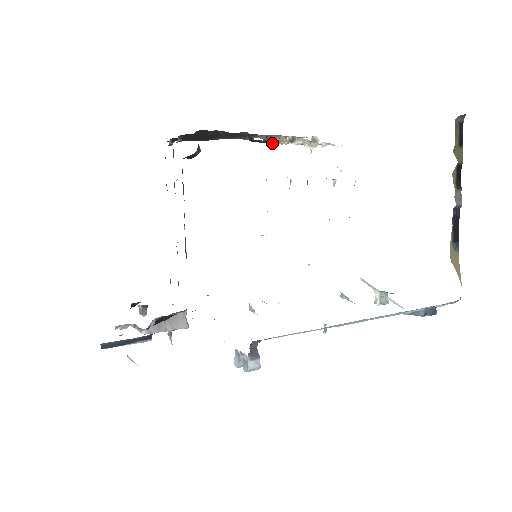
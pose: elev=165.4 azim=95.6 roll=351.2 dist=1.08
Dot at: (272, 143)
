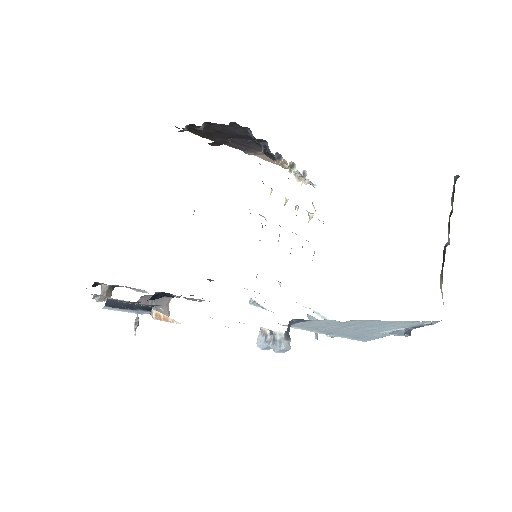
Dot at: (276, 162)
